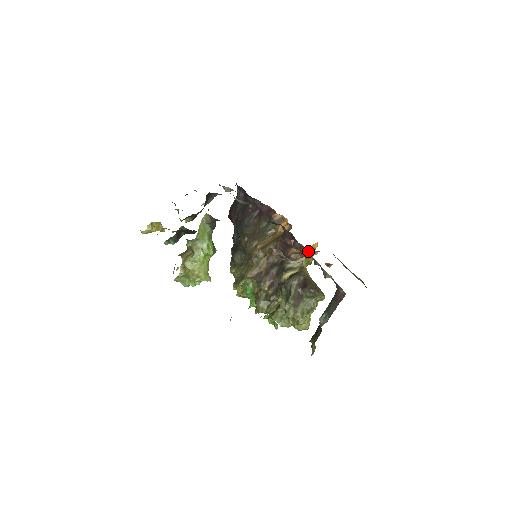
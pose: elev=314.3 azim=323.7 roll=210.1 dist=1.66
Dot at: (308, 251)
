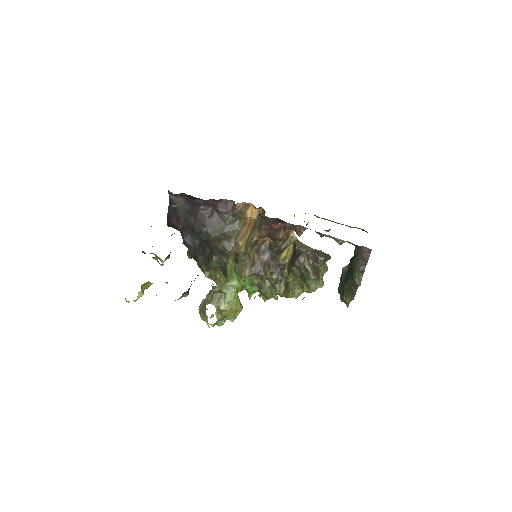
Dot at: occluded
